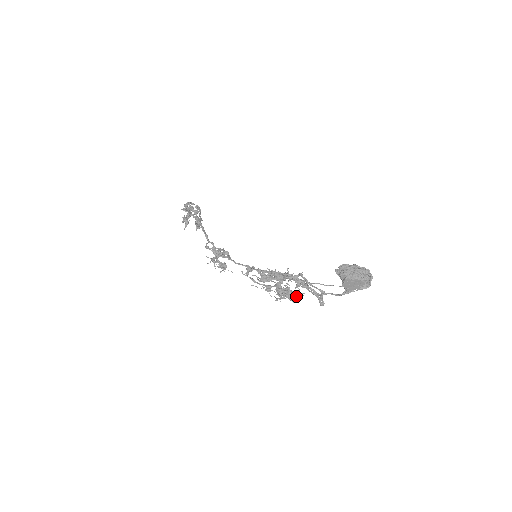
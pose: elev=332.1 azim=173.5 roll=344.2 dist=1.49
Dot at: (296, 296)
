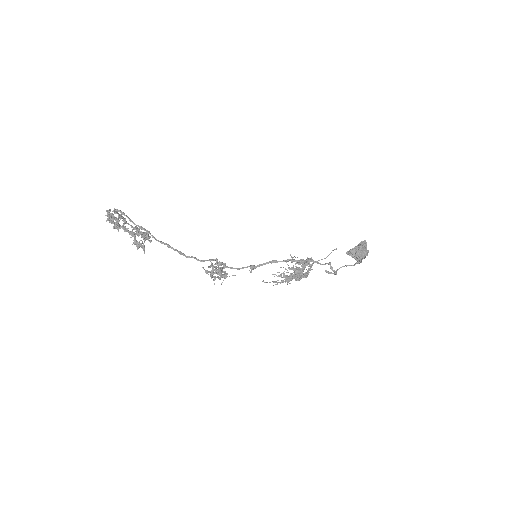
Dot at: (308, 273)
